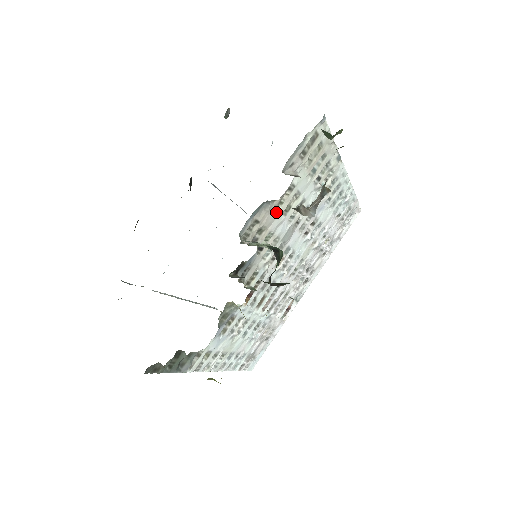
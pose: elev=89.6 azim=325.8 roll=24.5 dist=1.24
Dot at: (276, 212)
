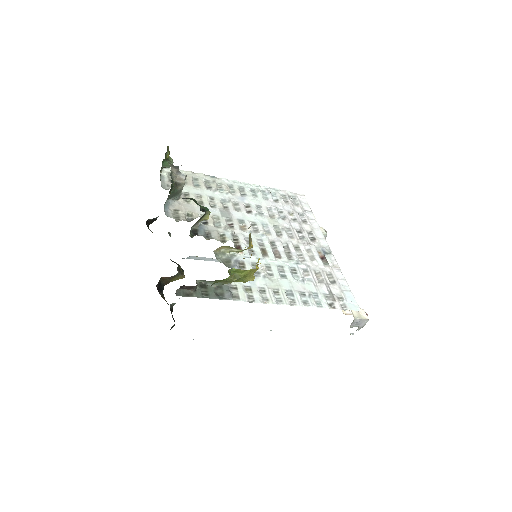
Dot at: (190, 205)
